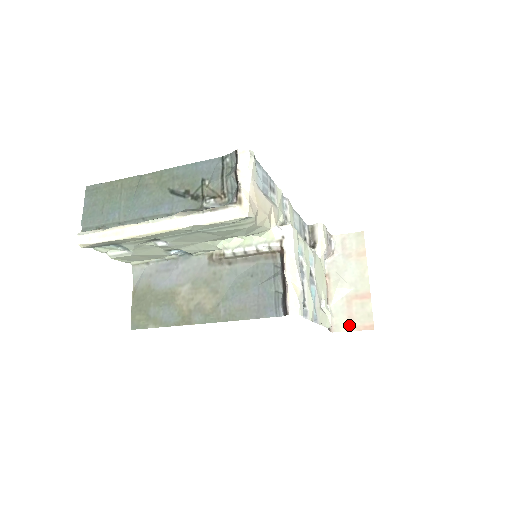
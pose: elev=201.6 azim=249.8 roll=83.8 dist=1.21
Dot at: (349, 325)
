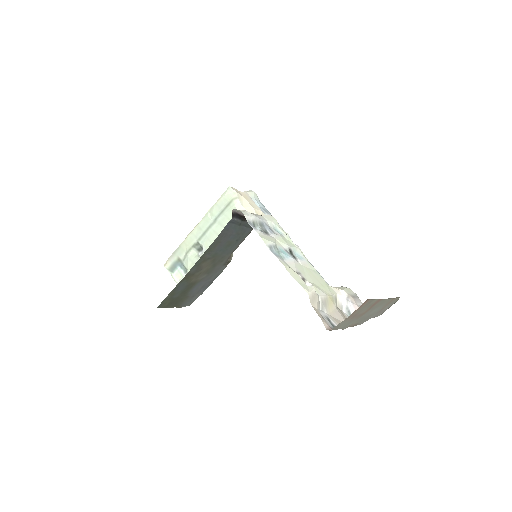
Dot at: (349, 318)
